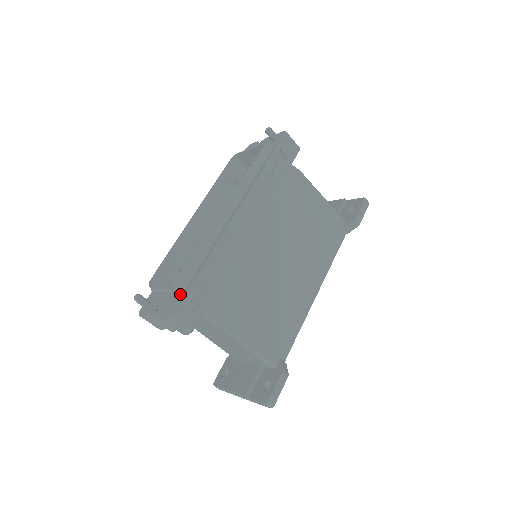
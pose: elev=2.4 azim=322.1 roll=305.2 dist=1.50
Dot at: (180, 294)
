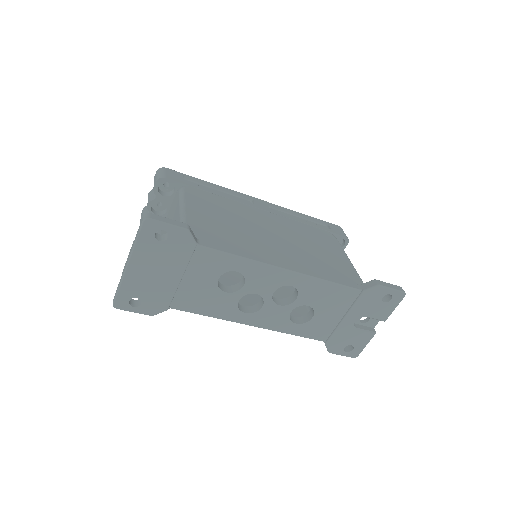
Dot at: occluded
